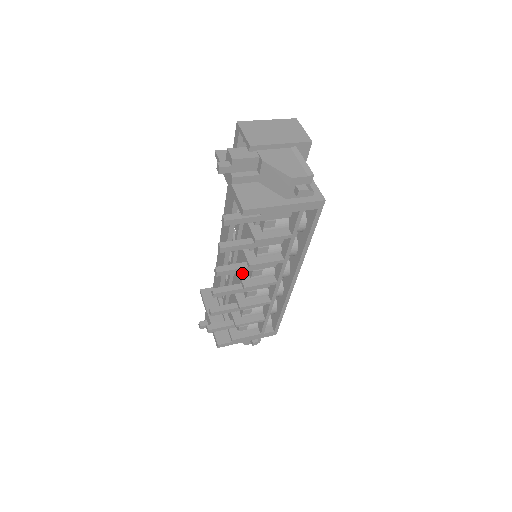
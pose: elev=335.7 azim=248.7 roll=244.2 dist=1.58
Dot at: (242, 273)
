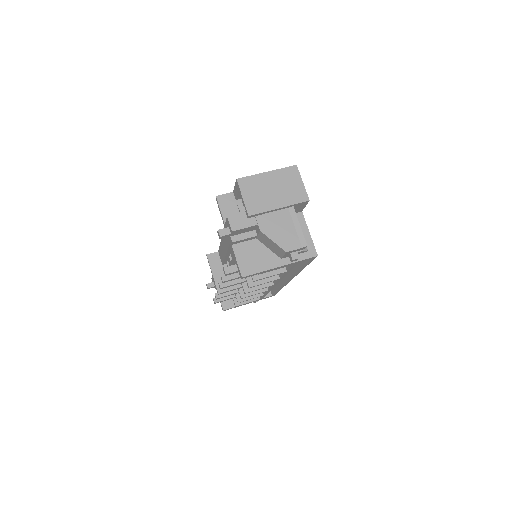
Dot at: occluded
